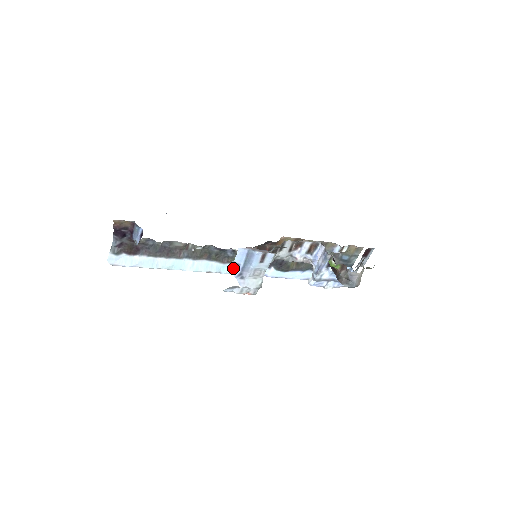
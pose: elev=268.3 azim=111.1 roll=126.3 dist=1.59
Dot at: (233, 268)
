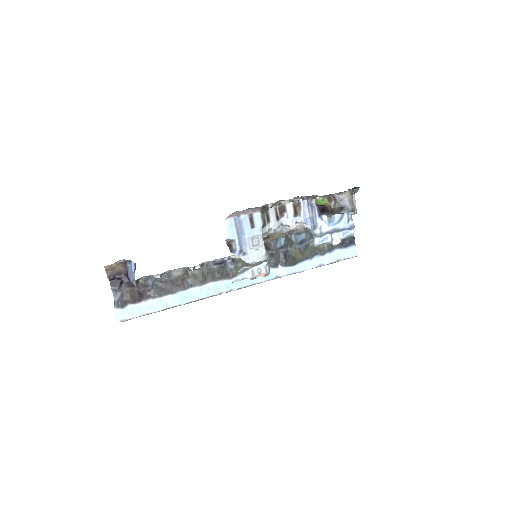
Dot at: (230, 247)
